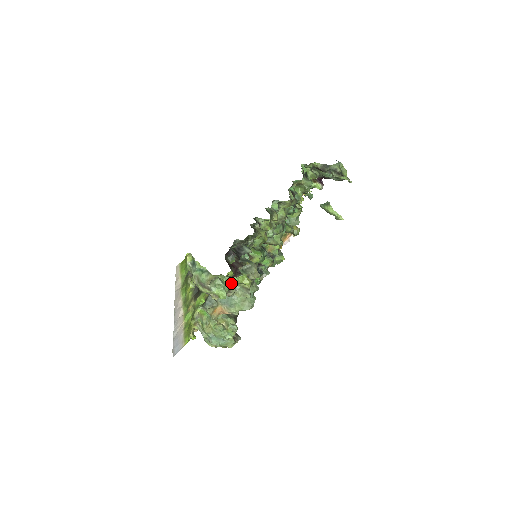
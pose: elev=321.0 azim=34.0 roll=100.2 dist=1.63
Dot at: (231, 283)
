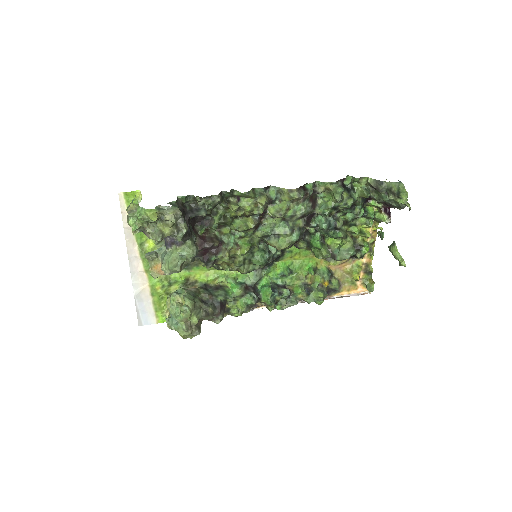
Dot at: (140, 214)
